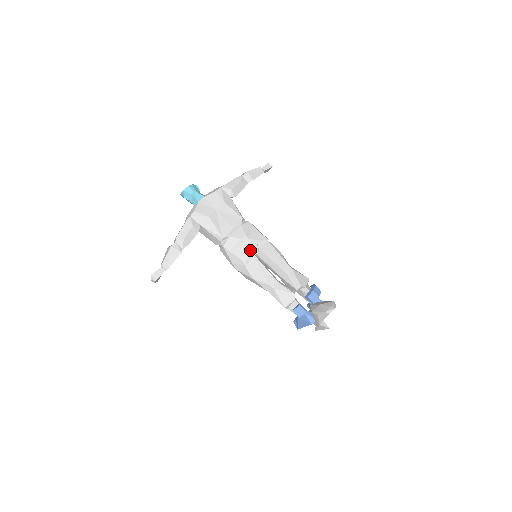
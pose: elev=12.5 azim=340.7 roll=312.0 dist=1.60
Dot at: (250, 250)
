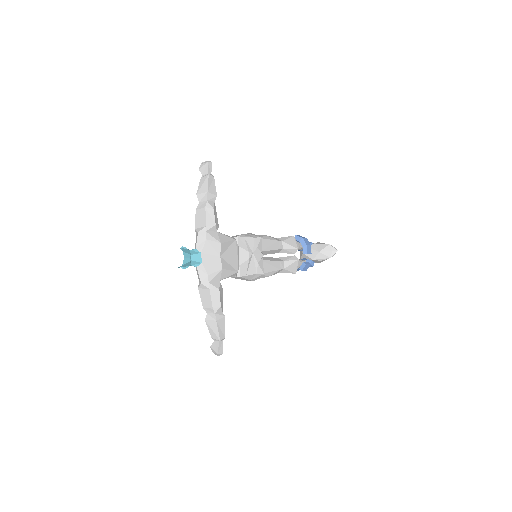
Dot at: (259, 260)
